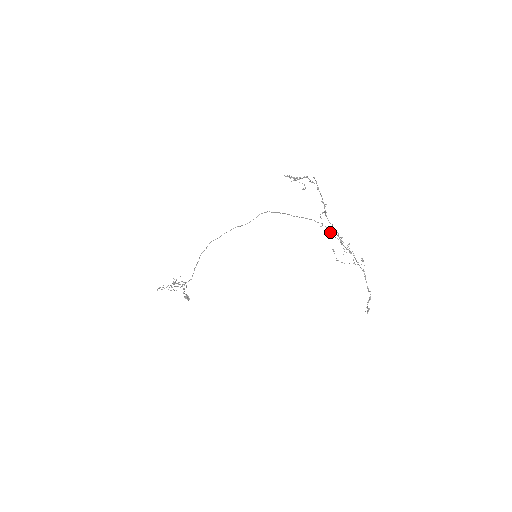
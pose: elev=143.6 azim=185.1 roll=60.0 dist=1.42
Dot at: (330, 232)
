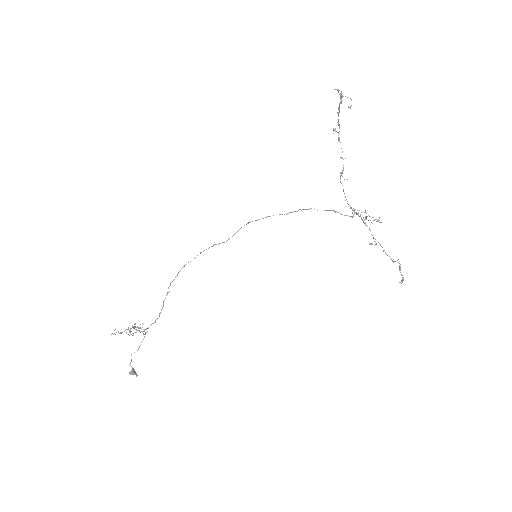
Dot at: (337, 212)
